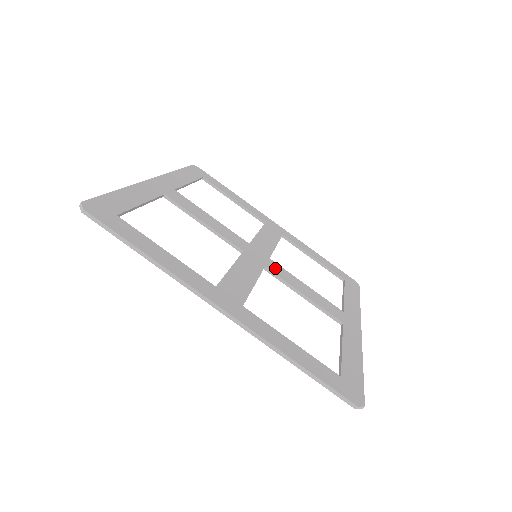
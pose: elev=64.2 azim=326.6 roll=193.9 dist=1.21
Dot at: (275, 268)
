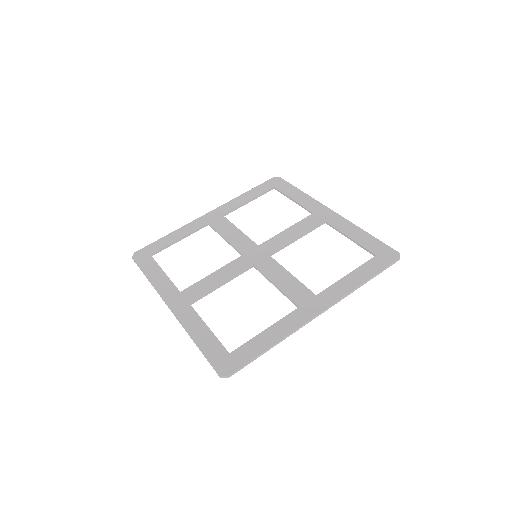
Dot at: (270, 247)
